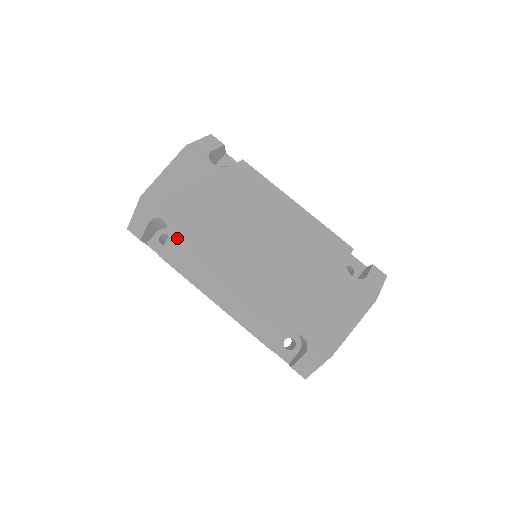
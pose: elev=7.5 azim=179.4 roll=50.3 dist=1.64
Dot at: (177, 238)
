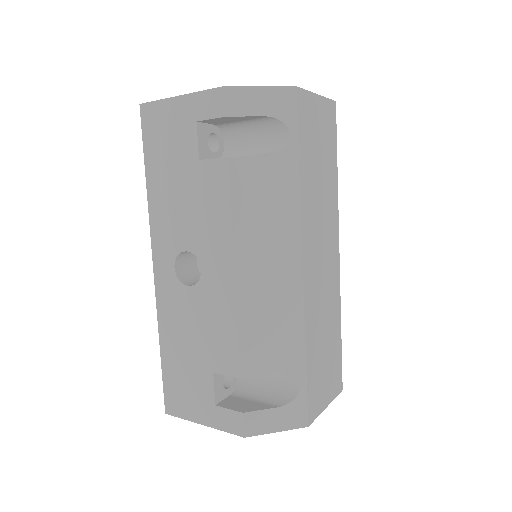
Dot at: (283, 168)
